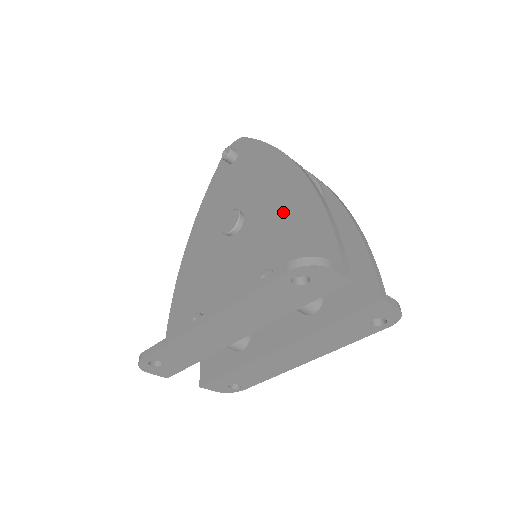
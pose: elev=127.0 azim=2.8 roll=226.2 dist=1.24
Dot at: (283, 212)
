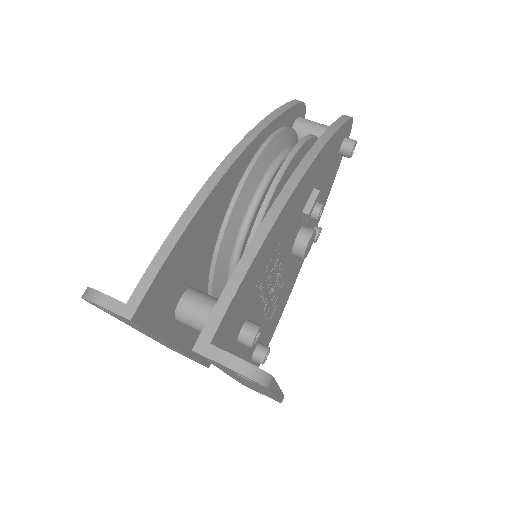
Dot at: occluded
